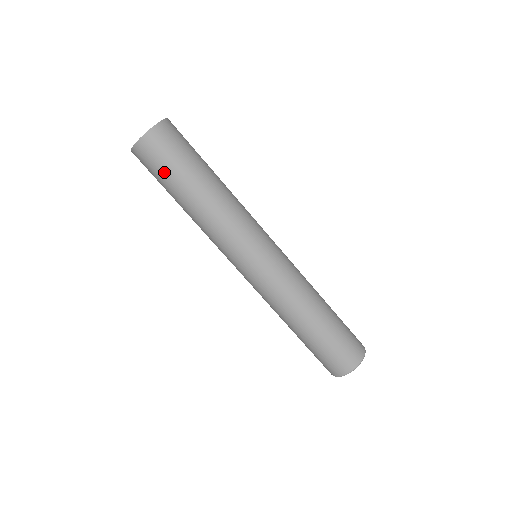
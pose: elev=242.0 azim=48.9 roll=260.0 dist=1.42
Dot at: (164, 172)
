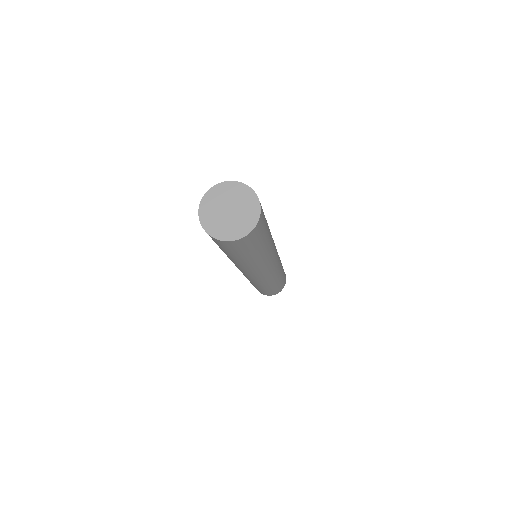
Dot at: (233, 252)
